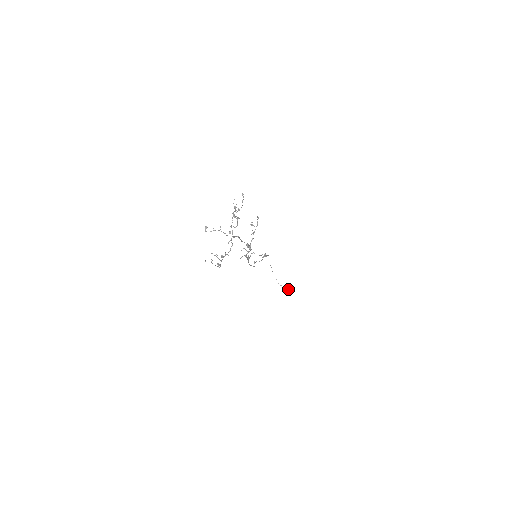
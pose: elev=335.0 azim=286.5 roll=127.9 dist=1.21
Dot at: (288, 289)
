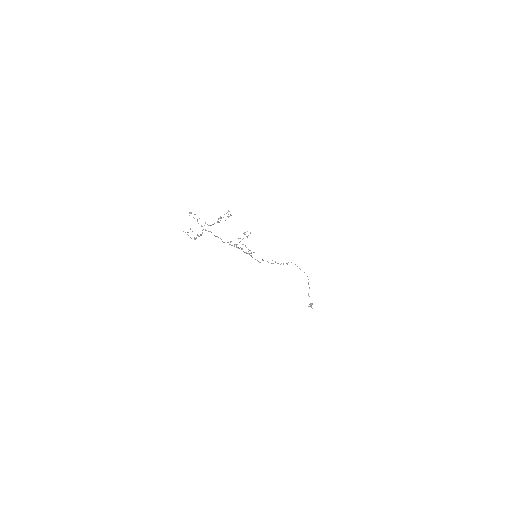
Dot at: occluded
